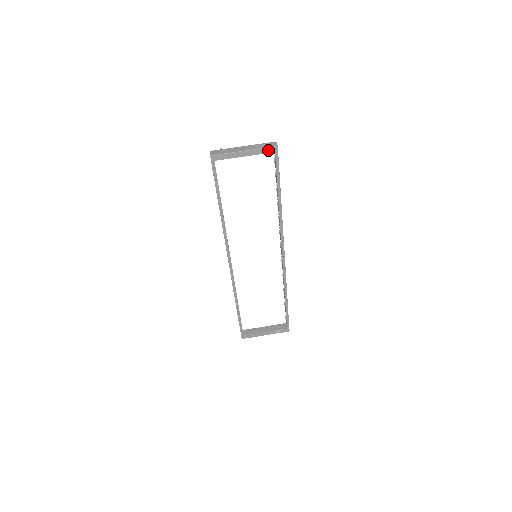
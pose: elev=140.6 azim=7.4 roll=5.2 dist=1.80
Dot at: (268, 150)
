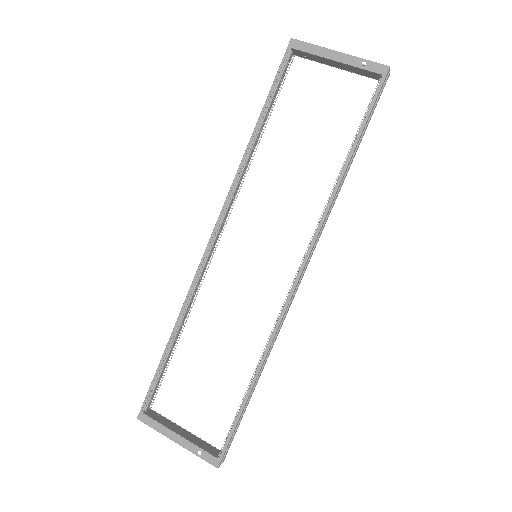
Dot at: (373, 66)
